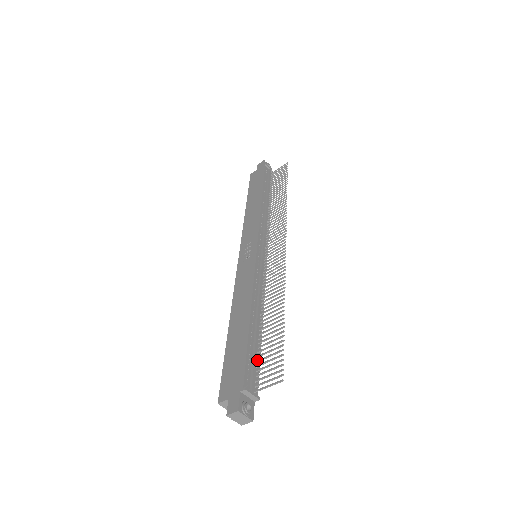
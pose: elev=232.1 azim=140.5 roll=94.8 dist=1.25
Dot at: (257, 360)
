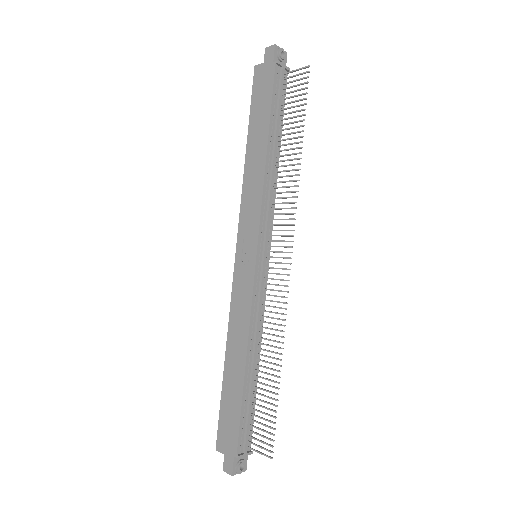
Dot at: (251, 414)
